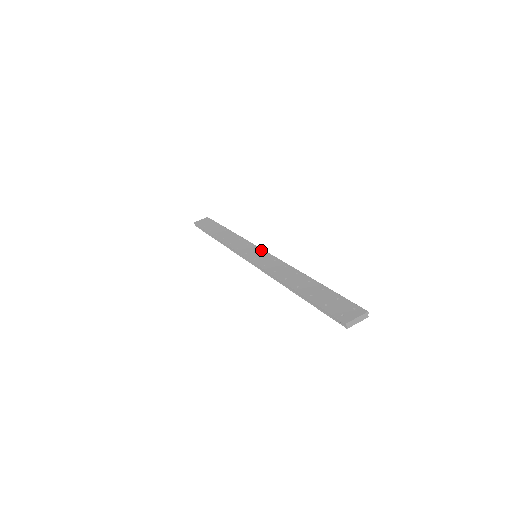
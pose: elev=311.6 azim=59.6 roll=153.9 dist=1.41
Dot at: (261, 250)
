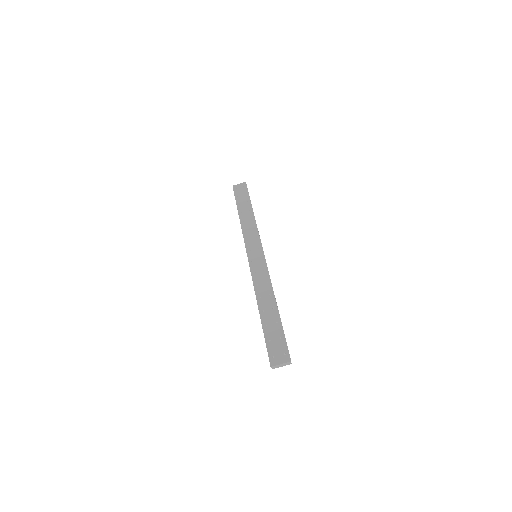
Dot at: (261, 251)
